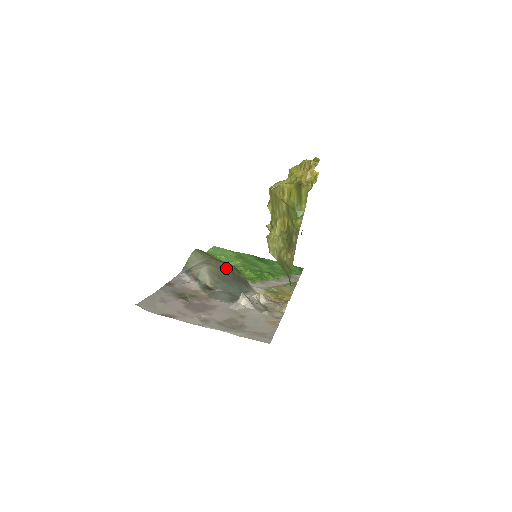
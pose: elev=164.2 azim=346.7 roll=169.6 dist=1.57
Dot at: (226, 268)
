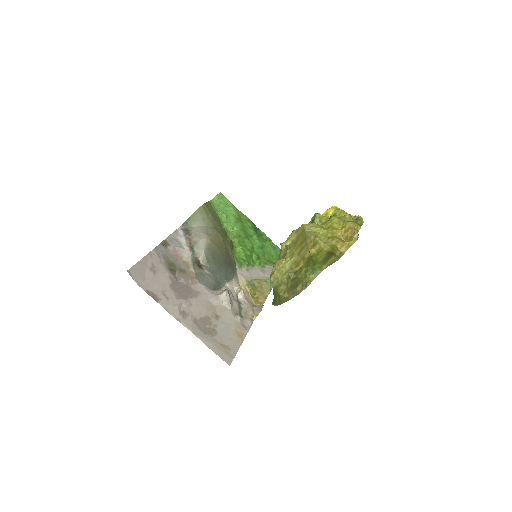
Dot at: (223, 246)
